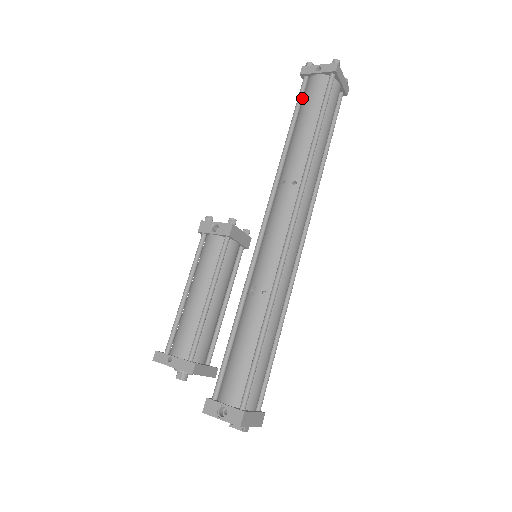
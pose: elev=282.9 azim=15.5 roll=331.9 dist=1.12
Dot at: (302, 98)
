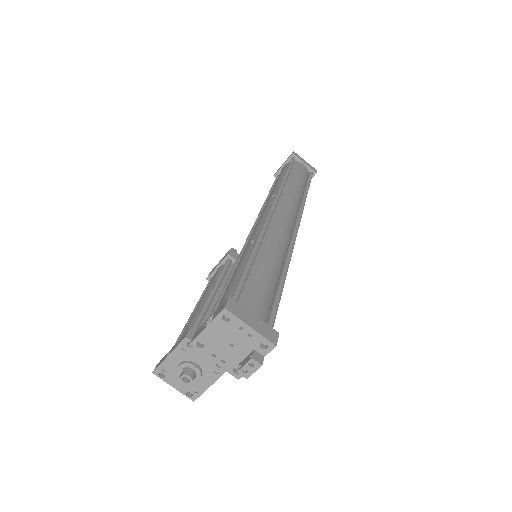
Dot at: occluded
